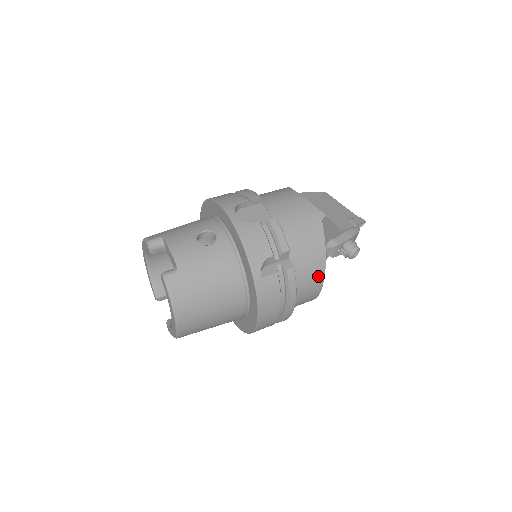
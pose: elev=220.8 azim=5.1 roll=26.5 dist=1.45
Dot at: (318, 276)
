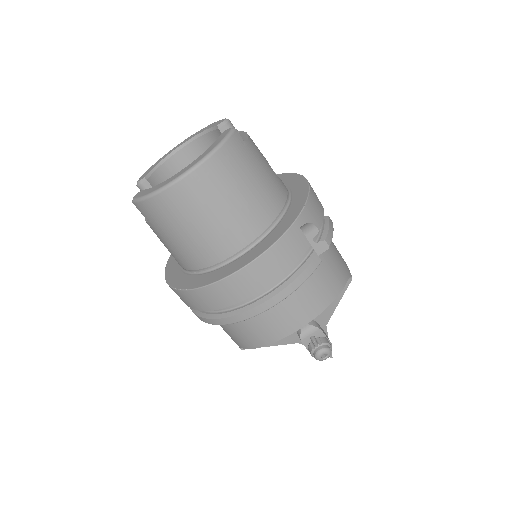
Dot at: (314, 308)
